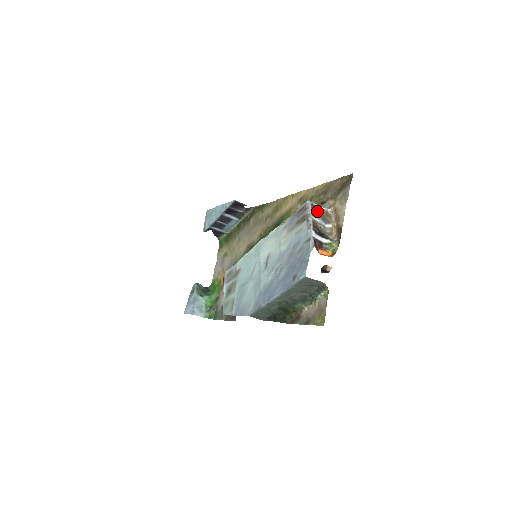
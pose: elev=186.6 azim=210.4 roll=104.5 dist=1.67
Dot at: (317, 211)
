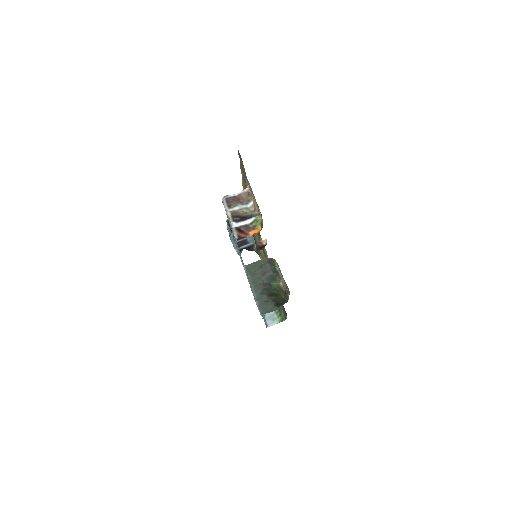
Dot at: (234, 200)
